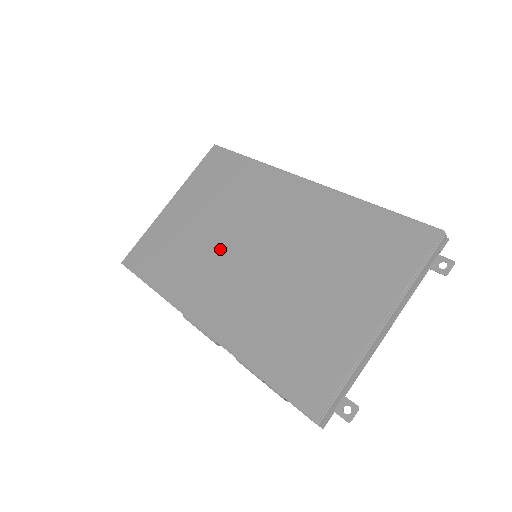
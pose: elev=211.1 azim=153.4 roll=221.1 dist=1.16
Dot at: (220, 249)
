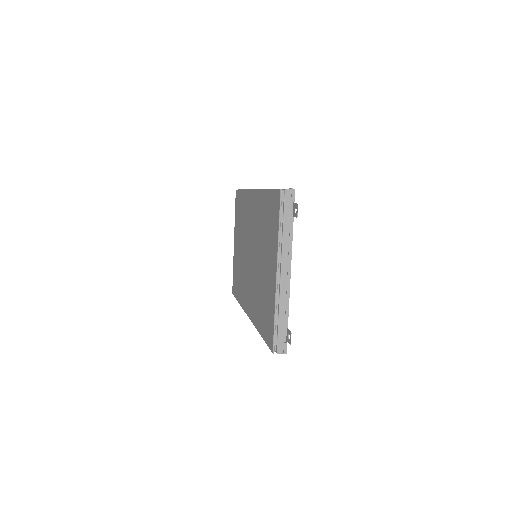
Dot at: (245, 262)
